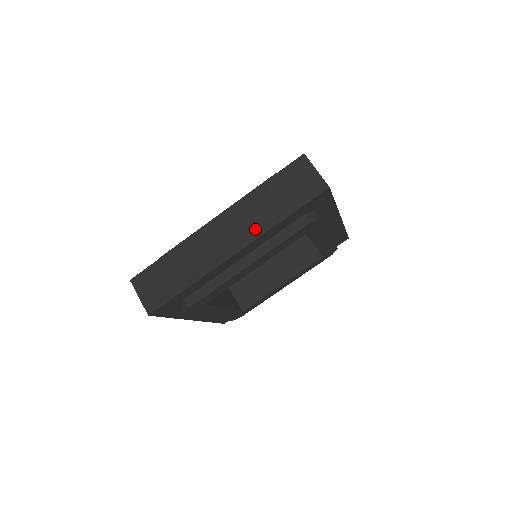
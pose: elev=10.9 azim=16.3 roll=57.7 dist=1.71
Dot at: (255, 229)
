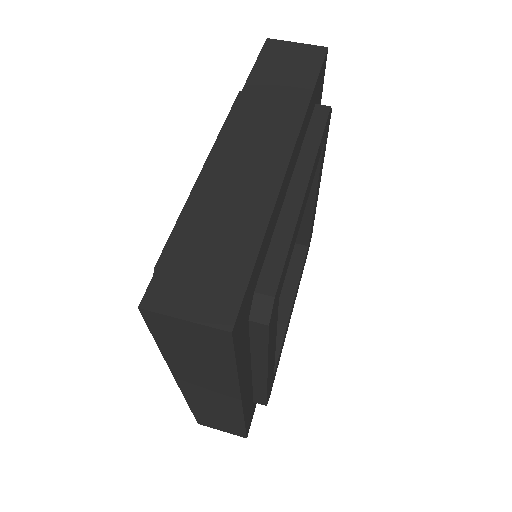
Dot at: (287, 120)
